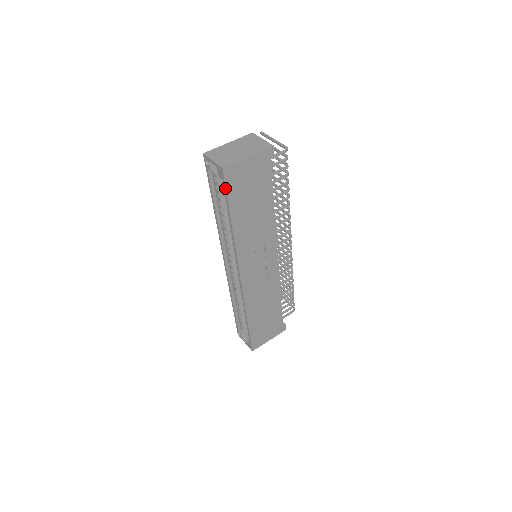
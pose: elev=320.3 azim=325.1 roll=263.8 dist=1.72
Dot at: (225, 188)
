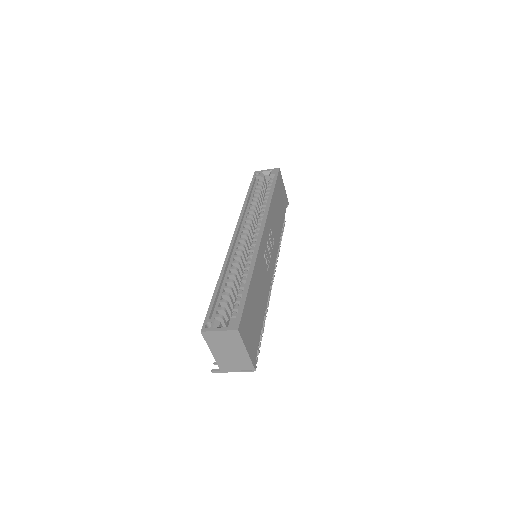
Dot at: (277, 176)
